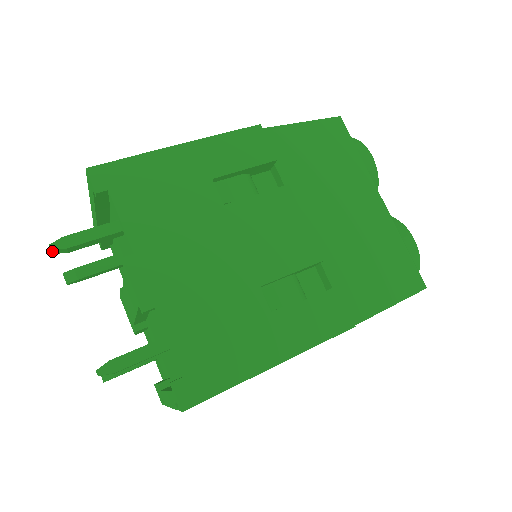
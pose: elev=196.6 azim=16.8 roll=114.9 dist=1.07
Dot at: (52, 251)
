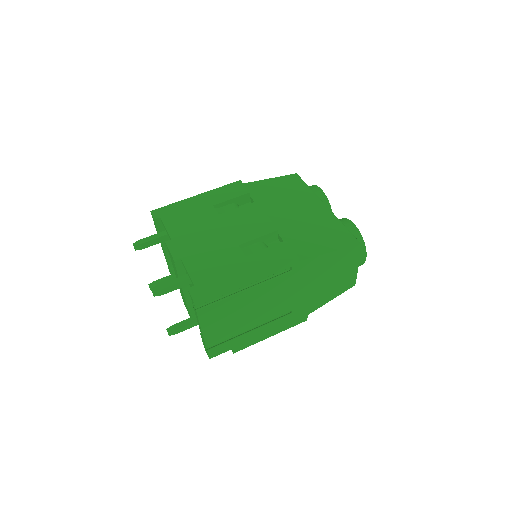
Dot at: (134, 247)
